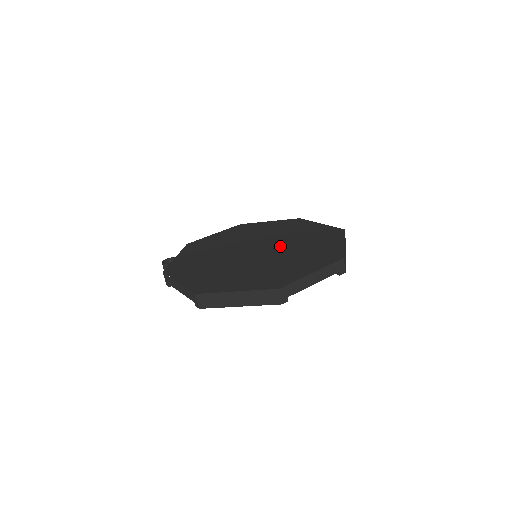
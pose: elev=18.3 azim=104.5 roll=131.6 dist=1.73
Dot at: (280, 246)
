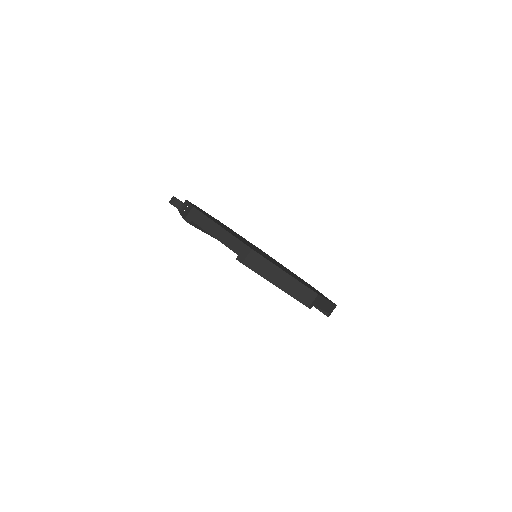
Dot at: occluded
